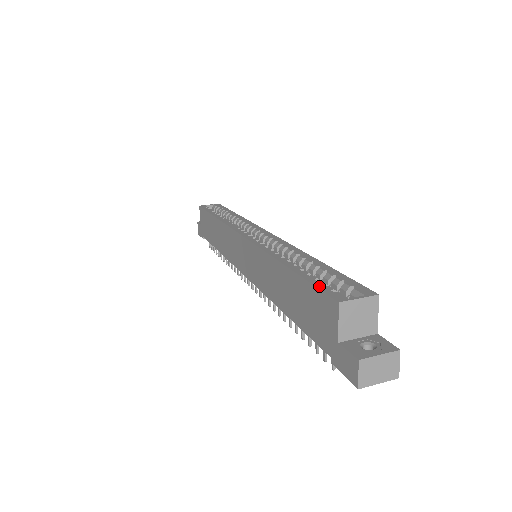
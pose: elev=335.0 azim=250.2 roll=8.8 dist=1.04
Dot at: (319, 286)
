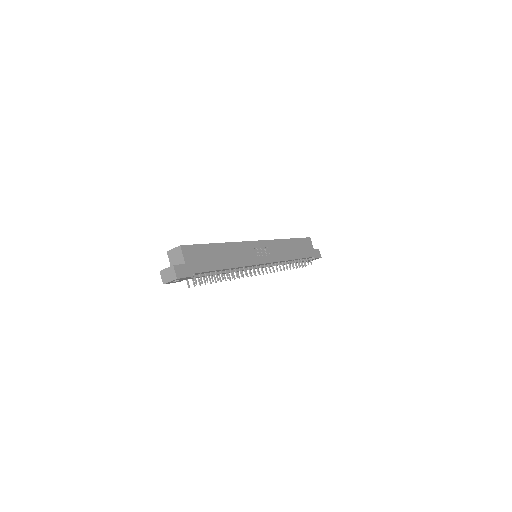
Dot at: occluded
